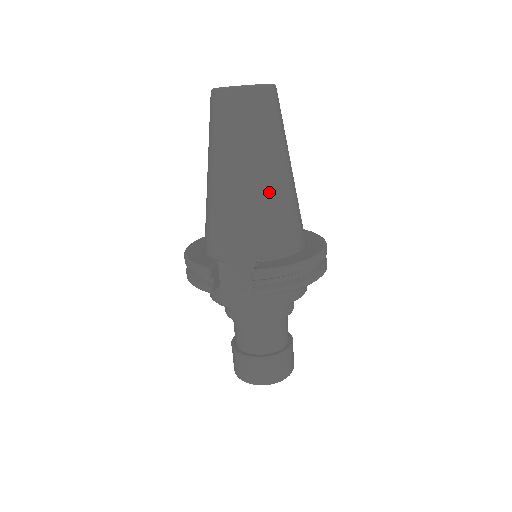
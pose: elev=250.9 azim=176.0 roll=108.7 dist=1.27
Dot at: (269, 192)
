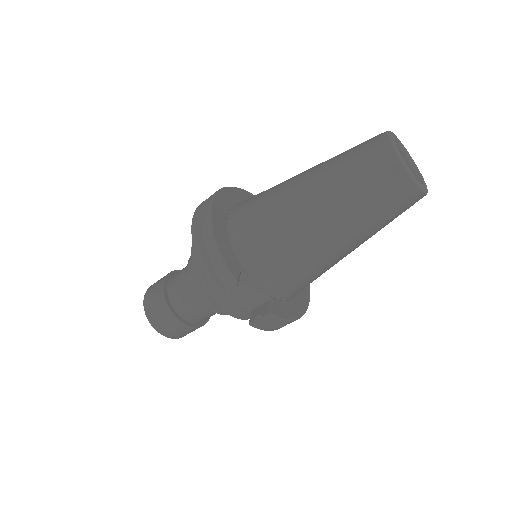
Dot at: (335, 261)
